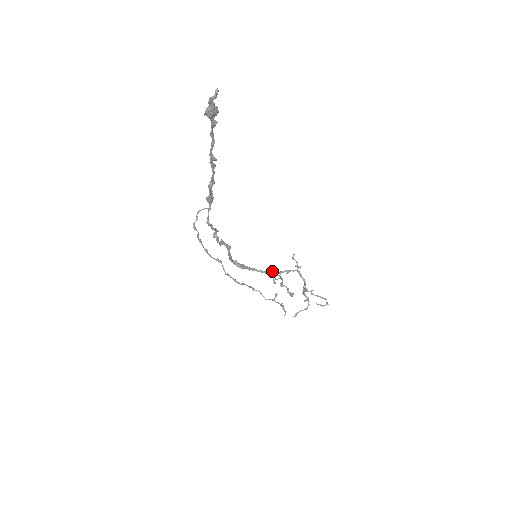
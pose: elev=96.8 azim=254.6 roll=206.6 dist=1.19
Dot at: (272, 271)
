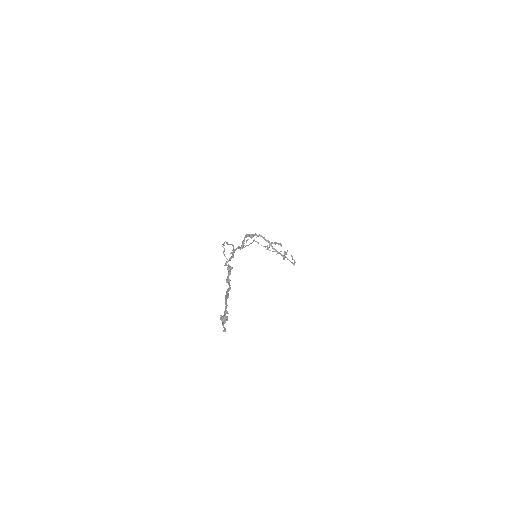
Dot at: (271, 244)
